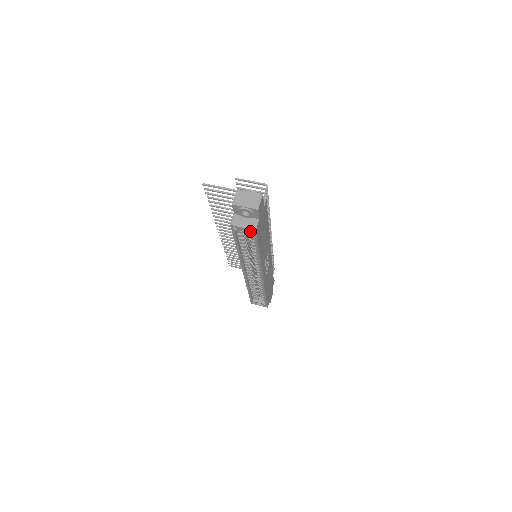
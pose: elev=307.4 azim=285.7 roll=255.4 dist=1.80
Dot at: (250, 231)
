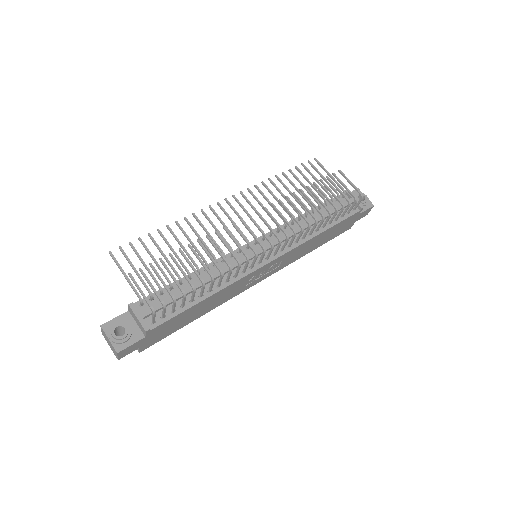
Dot at: occluded
